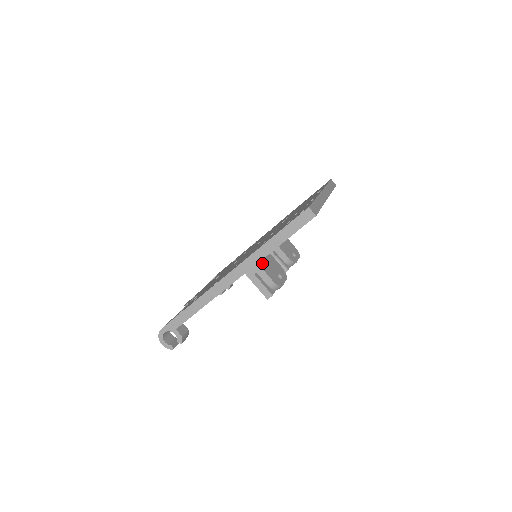
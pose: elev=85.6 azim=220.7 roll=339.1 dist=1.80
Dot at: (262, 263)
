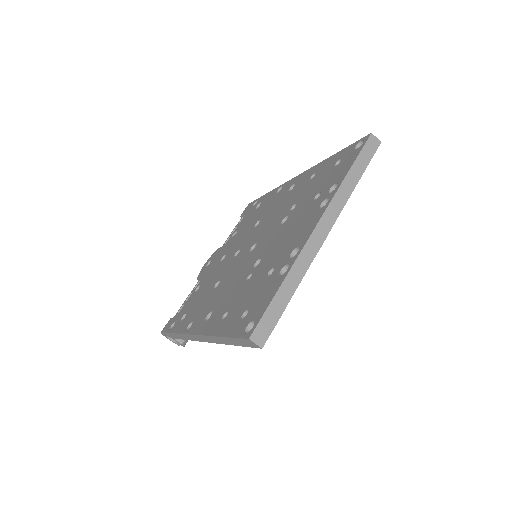
Dot at: occluded
